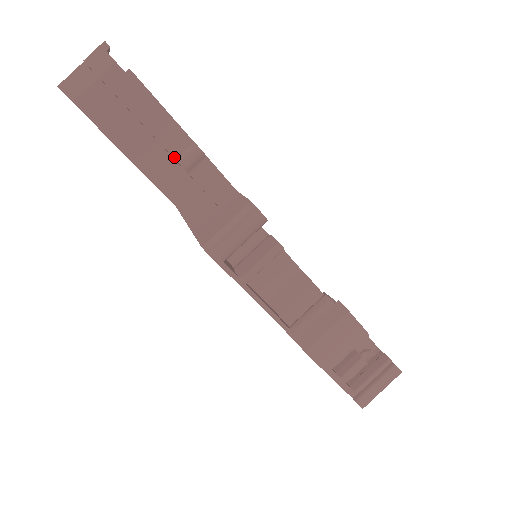
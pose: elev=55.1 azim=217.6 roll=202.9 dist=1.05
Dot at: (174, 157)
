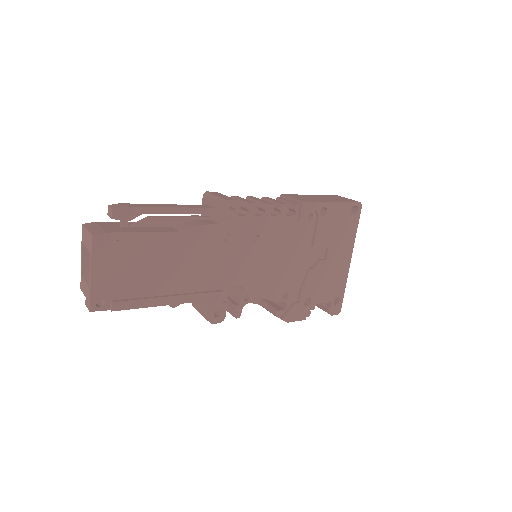
Dot at: occluded
